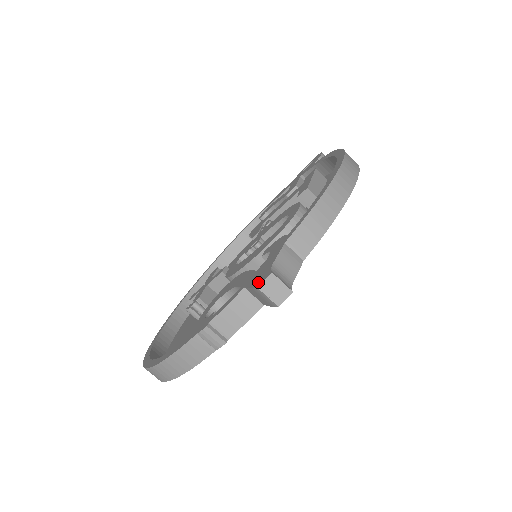
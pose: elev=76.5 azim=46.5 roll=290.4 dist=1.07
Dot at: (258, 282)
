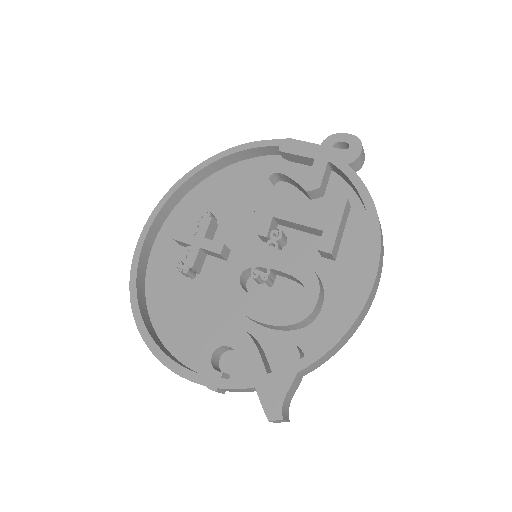
Dot at: (270, 412)
